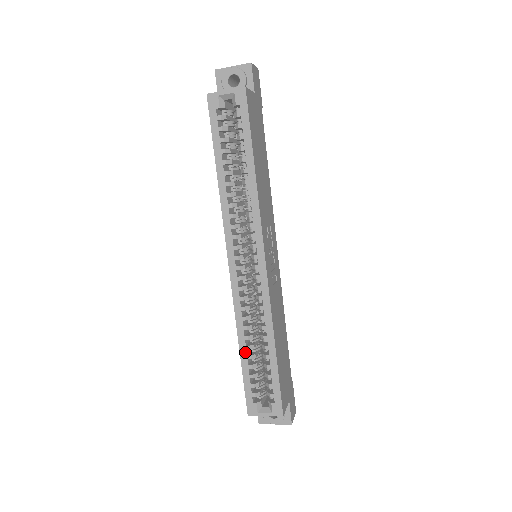
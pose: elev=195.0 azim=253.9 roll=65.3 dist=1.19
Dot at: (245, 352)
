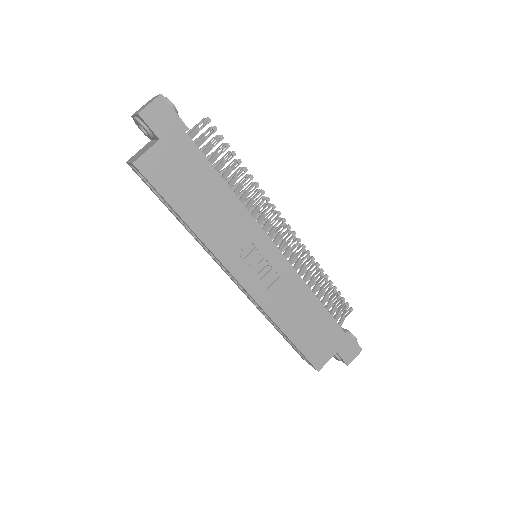
Dot at: (274, 327)
